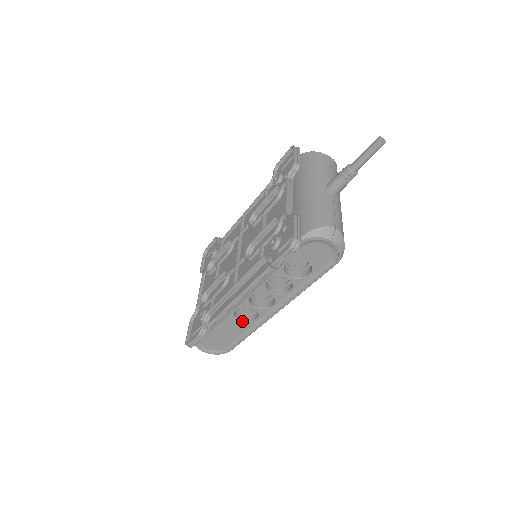
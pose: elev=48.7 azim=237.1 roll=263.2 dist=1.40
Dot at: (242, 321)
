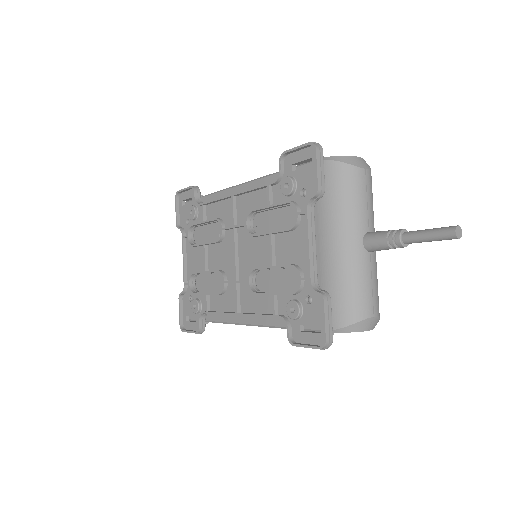
Dot at: occluded
